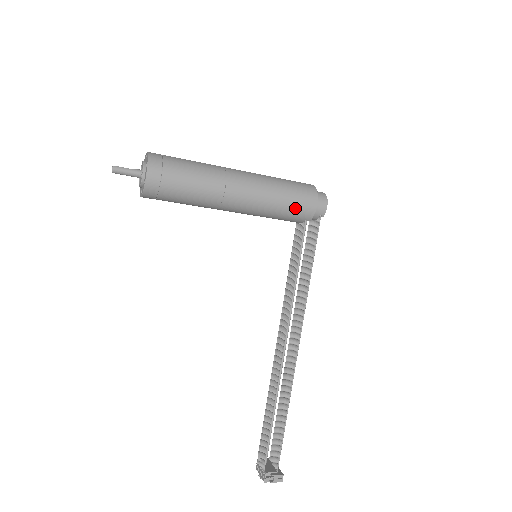
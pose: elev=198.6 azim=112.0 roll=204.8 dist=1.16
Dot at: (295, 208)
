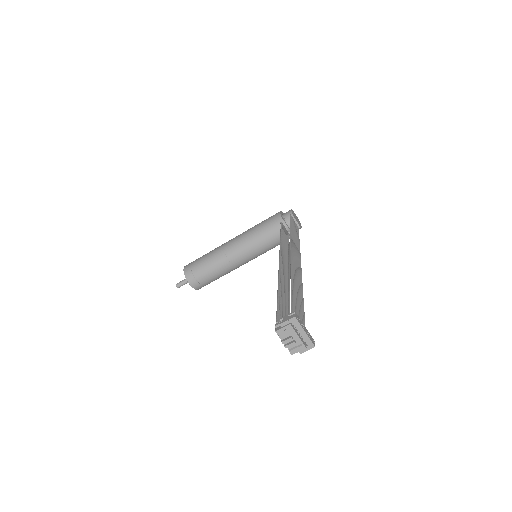
Dot at: (267, 222)
